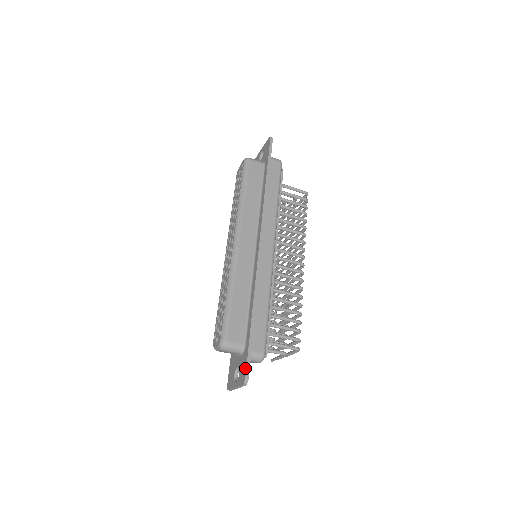
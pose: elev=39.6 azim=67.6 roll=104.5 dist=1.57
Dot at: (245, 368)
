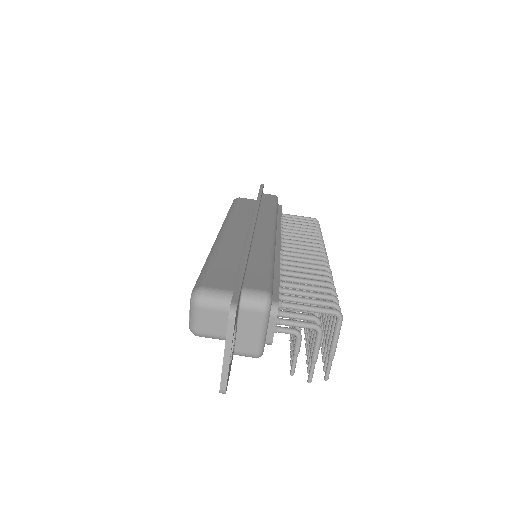
Dot at: occluded
